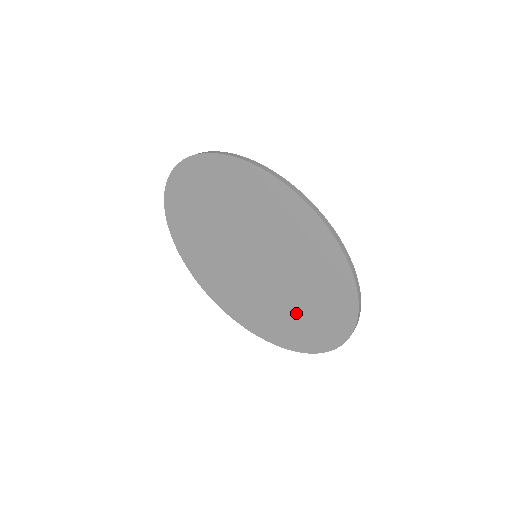
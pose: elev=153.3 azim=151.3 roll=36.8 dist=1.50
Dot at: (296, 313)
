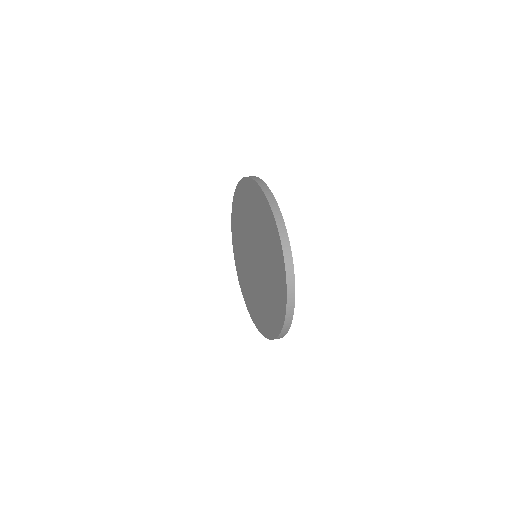
Dot at: (270, 280)
